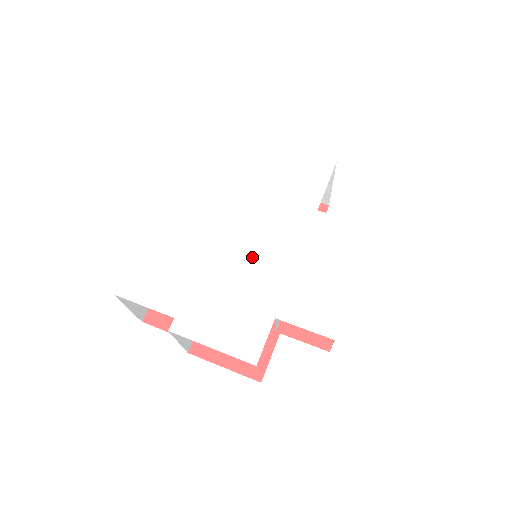
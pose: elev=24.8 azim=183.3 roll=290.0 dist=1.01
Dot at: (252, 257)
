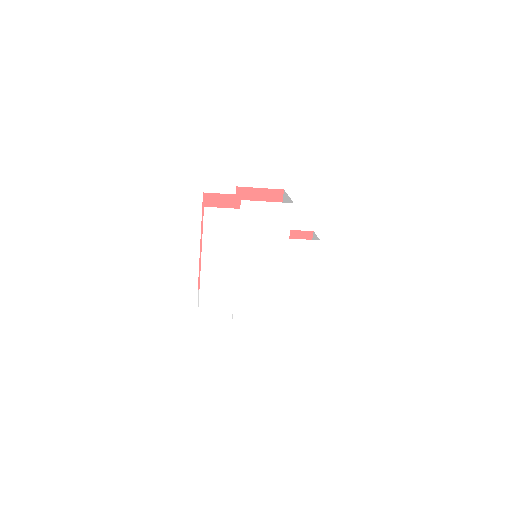
Dot at: (261, 275)
